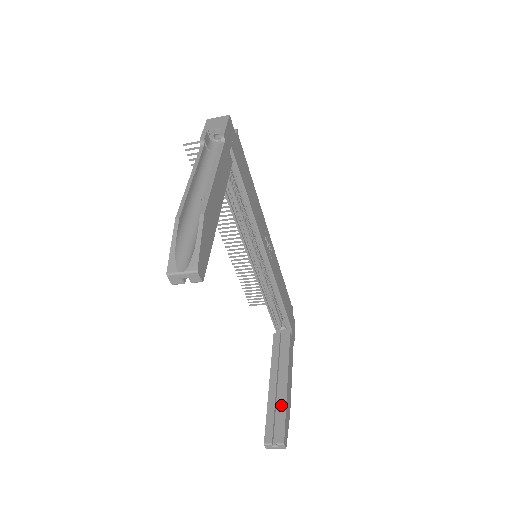
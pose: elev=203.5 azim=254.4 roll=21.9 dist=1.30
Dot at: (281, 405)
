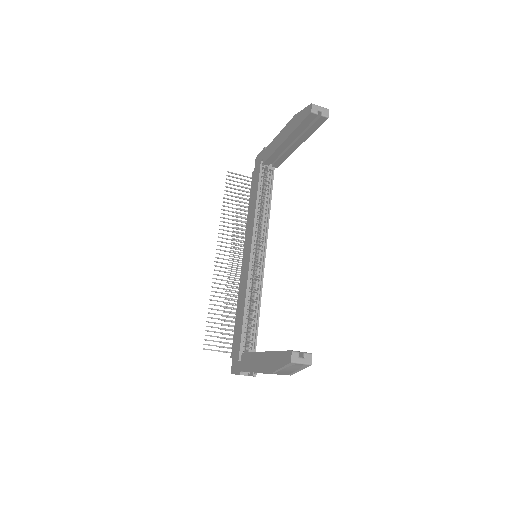
Dot at: occluded
